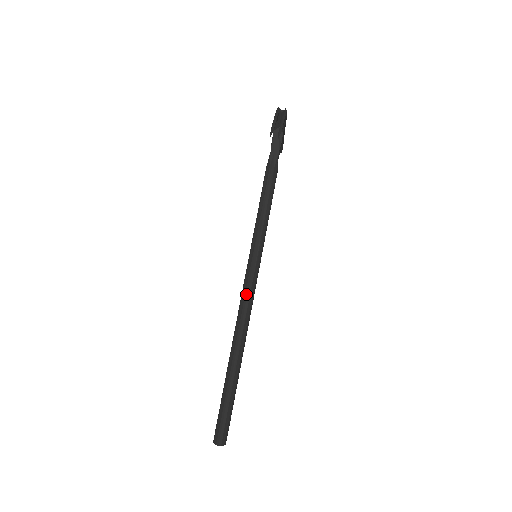
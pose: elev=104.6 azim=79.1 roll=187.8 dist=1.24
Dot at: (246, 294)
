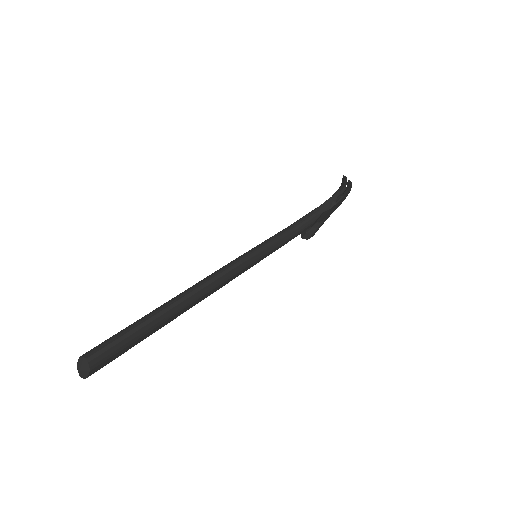
Dot at: (232, 264)
